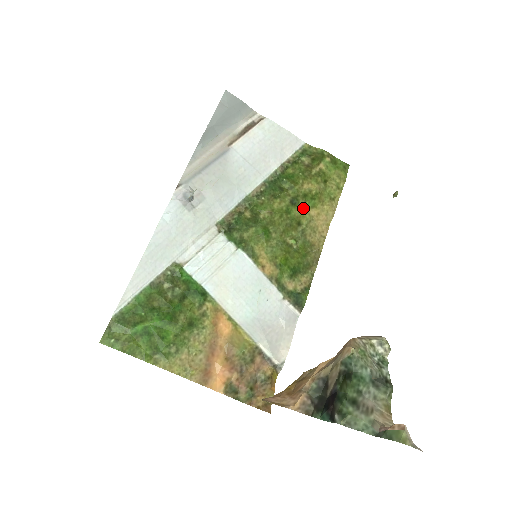
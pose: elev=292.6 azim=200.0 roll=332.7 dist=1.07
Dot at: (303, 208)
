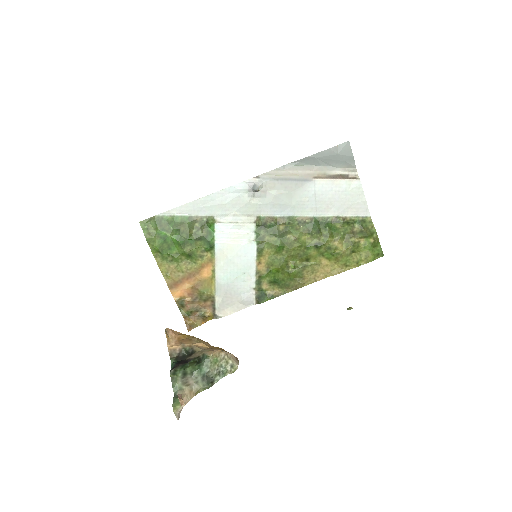
Dot at: (320, 254)
